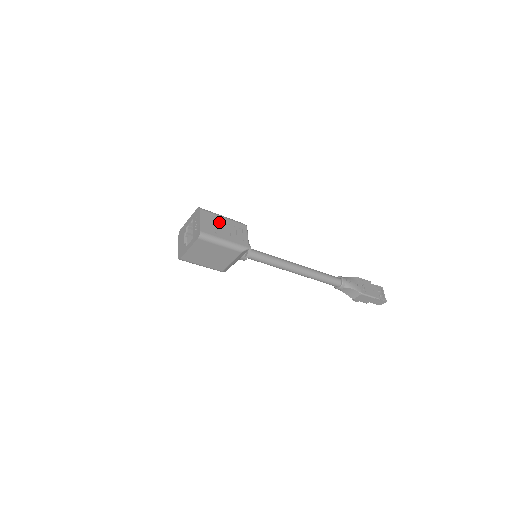
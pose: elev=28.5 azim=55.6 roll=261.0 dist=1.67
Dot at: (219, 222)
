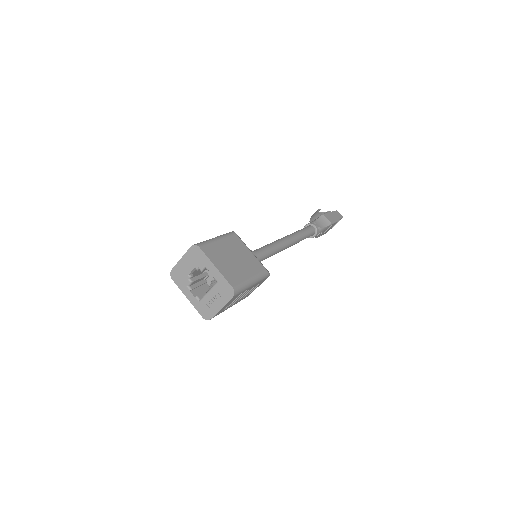
Dot at: (242, 293)
